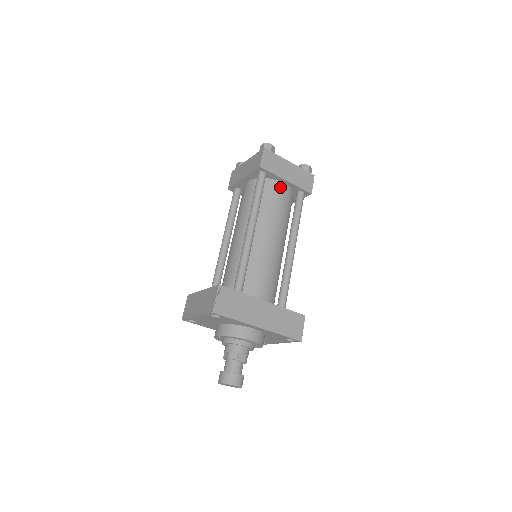
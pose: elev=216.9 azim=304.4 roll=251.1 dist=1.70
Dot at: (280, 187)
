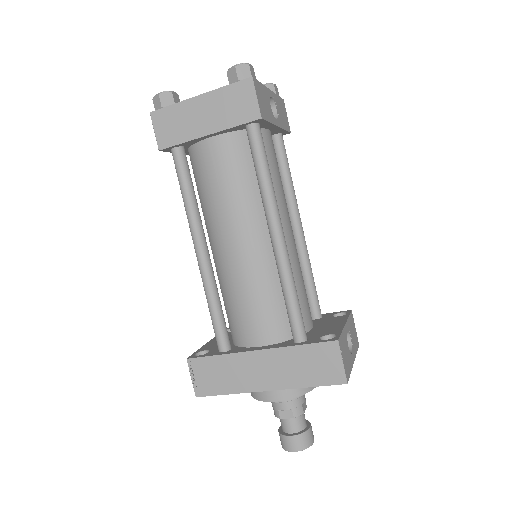
Dot at: (211, 148)
